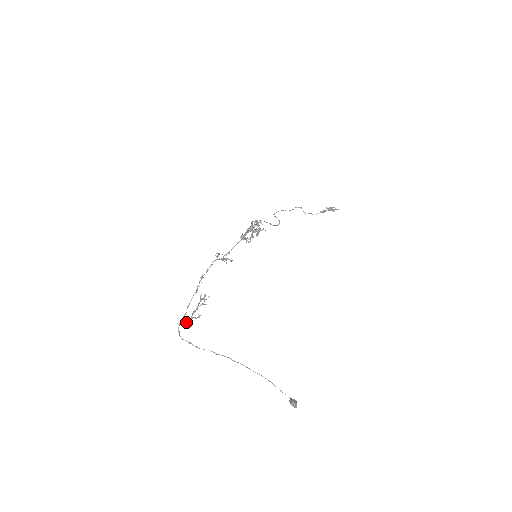
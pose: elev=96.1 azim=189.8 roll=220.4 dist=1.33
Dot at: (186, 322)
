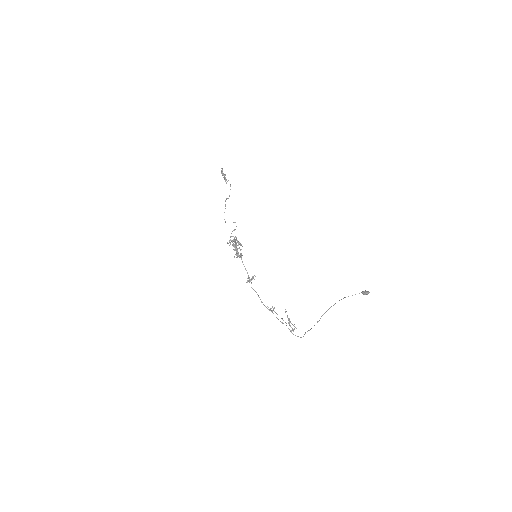
Dot at: (294, 329)
